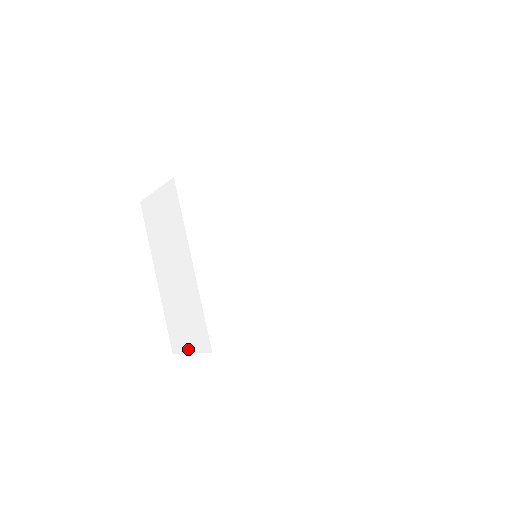
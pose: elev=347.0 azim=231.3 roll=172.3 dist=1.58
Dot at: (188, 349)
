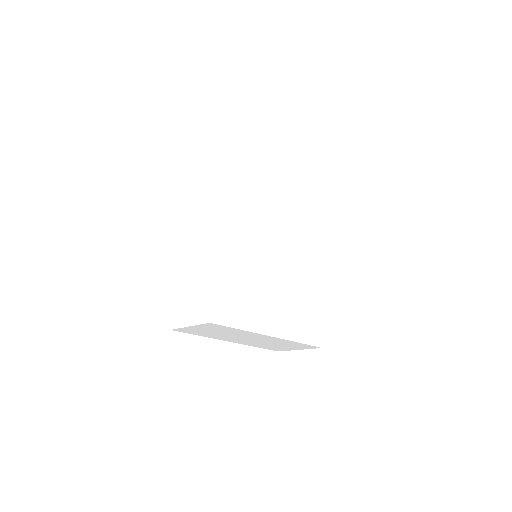
Dot at: occluded
